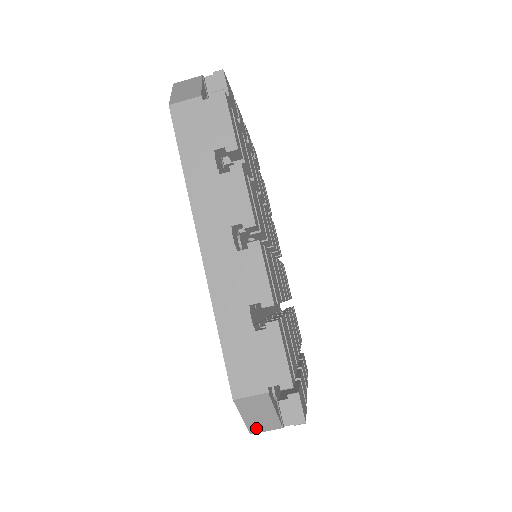
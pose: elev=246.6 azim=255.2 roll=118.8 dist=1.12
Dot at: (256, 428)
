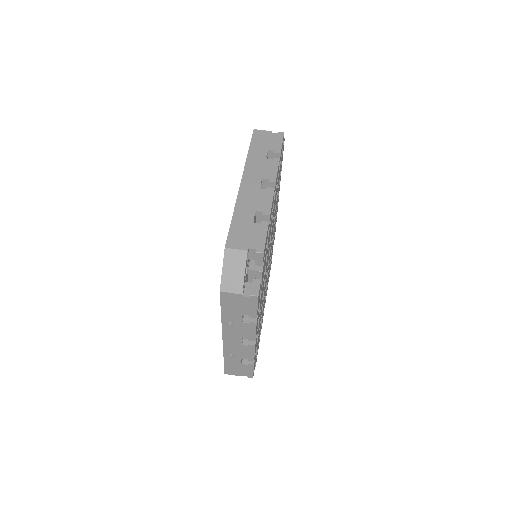
Dot at: (226, 286)
